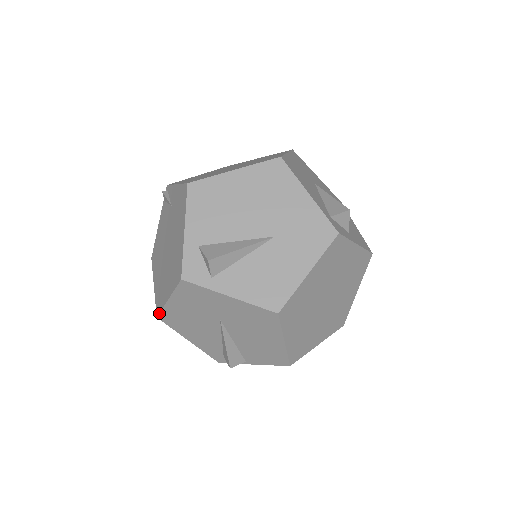
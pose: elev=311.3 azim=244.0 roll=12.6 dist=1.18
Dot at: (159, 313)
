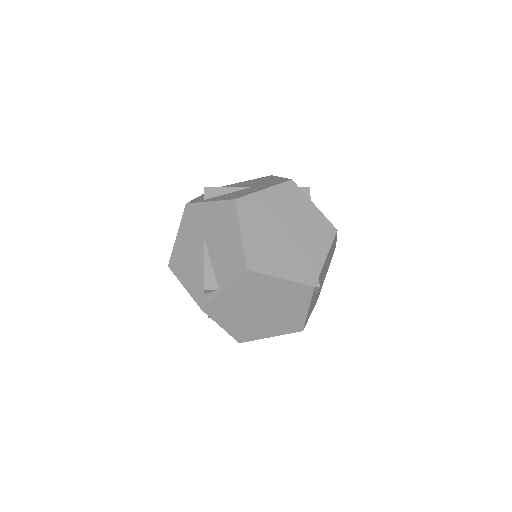
Dot at: (170, 258)
